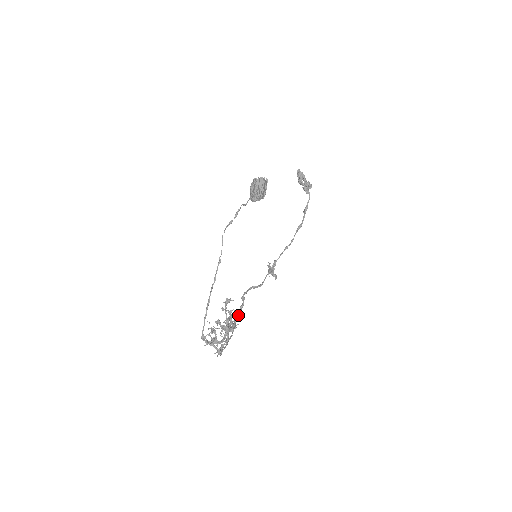
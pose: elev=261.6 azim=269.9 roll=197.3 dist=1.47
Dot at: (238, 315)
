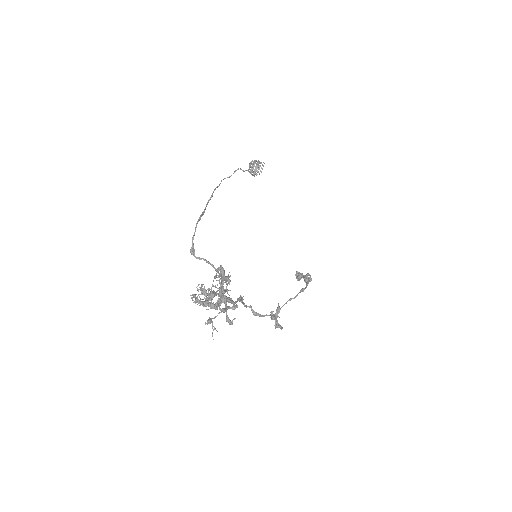
Dot at: (235, 301)
